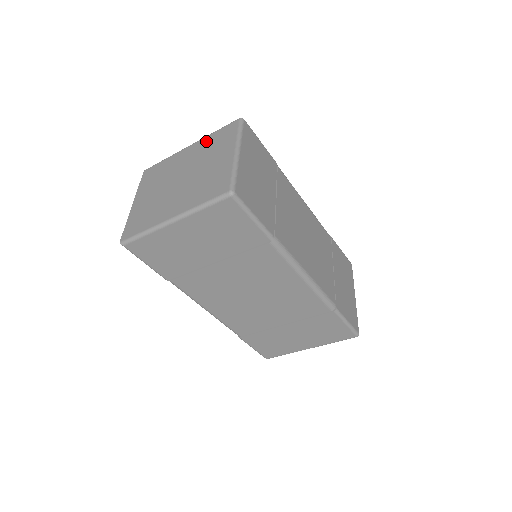
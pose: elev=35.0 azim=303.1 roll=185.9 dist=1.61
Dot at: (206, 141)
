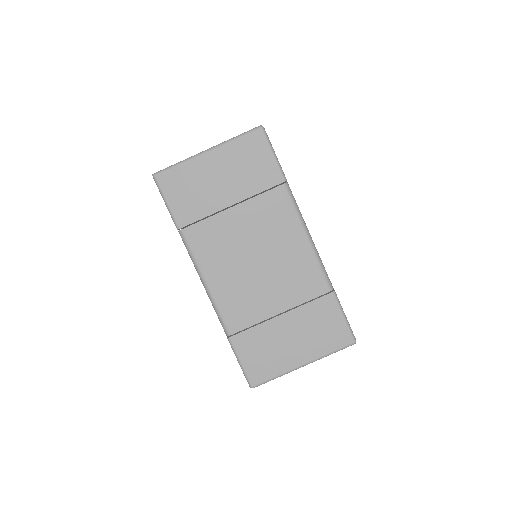
Dot at: occluded
